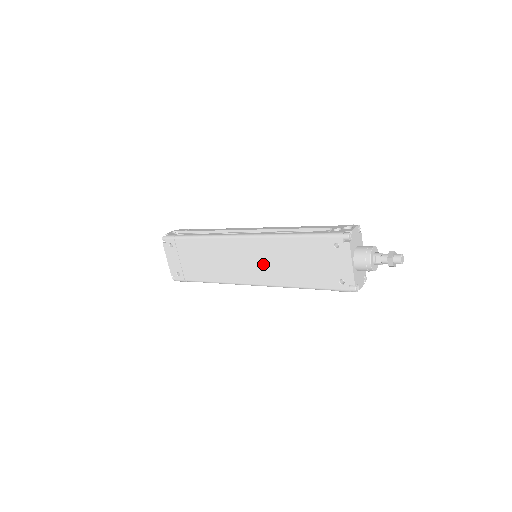
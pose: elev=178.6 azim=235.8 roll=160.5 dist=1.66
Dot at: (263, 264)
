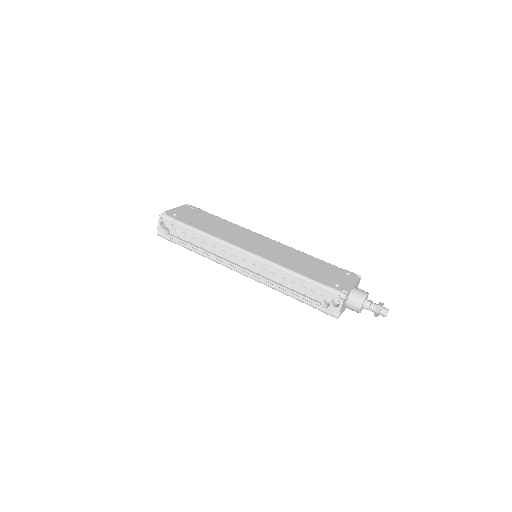
Dot at: occluded
